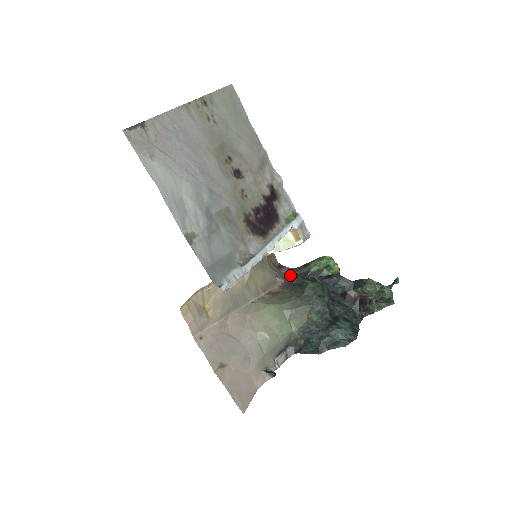
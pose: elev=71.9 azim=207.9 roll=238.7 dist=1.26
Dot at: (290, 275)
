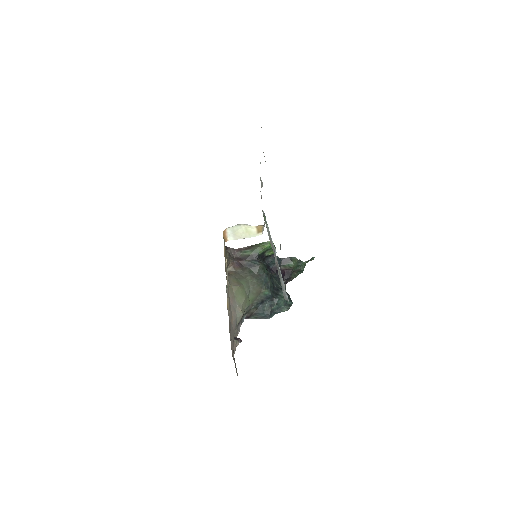
Dot at: (235, 255)
